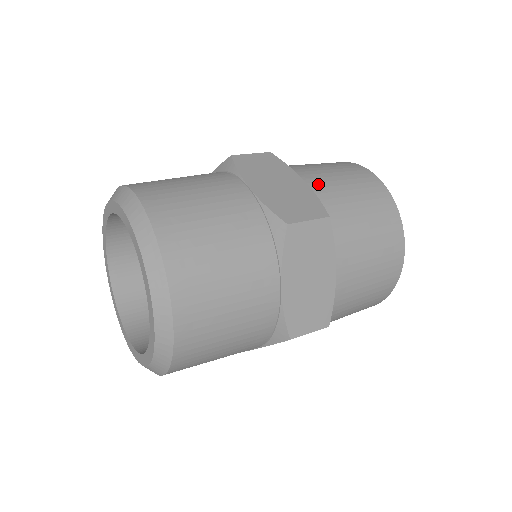
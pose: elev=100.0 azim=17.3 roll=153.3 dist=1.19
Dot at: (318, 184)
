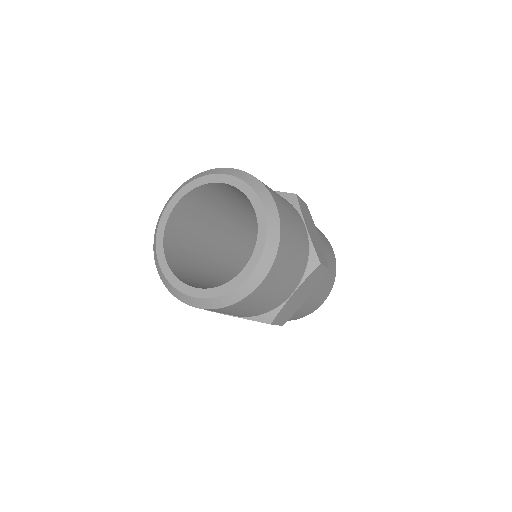
Dot at: (322, 242)
